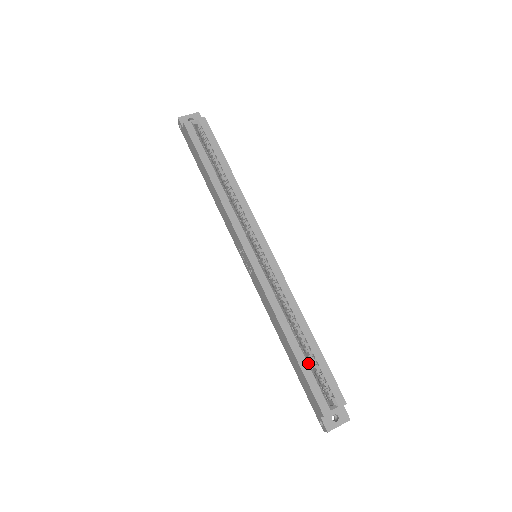
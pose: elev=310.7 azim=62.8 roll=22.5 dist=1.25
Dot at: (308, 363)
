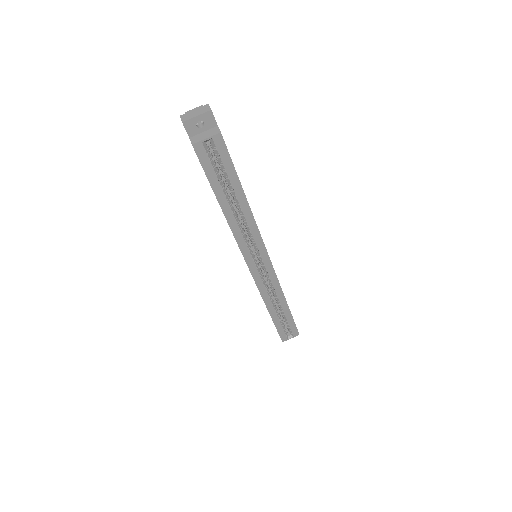
Dot at: (280, 321)
